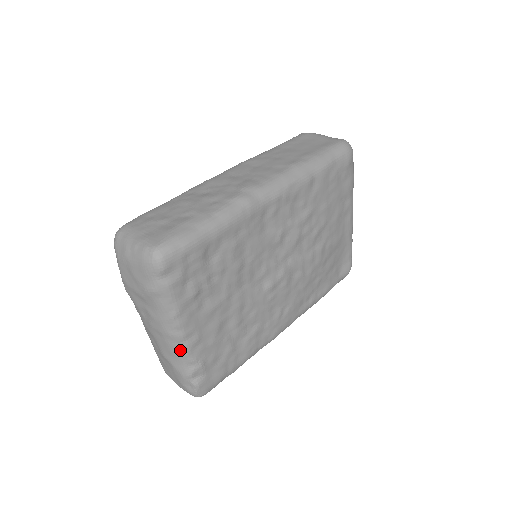
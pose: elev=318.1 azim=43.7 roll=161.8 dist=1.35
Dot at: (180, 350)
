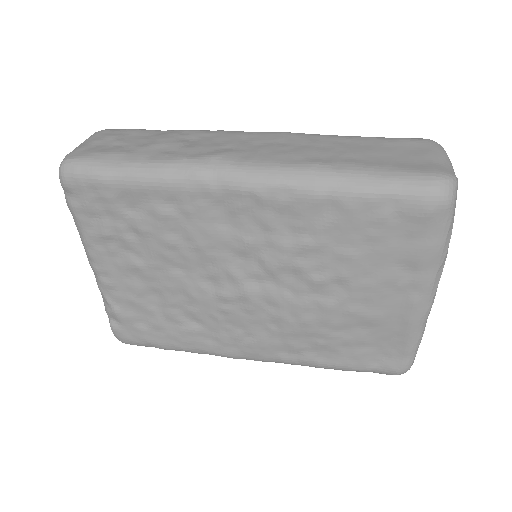
Dot at: (97, 281)
